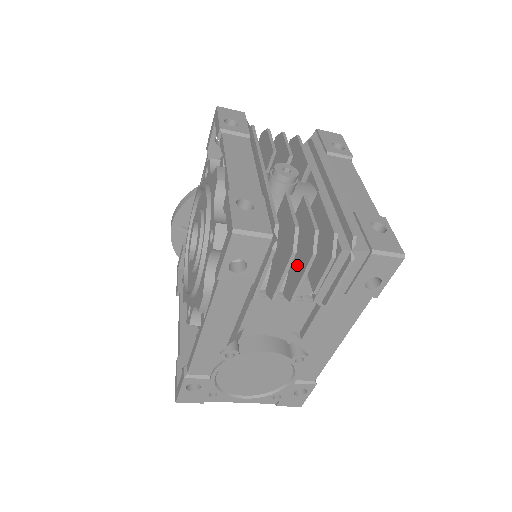
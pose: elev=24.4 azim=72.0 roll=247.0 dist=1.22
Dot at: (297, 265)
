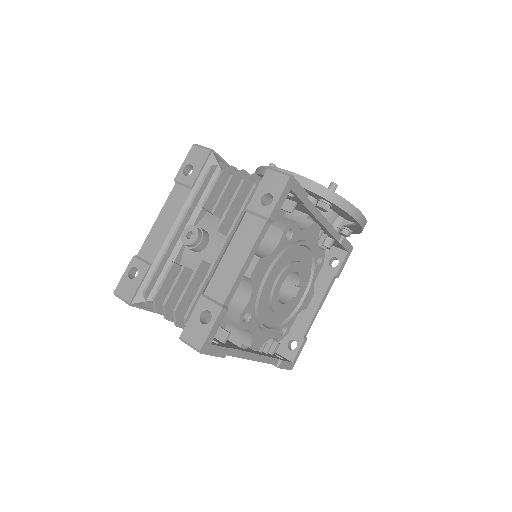
Dot at: occluded
